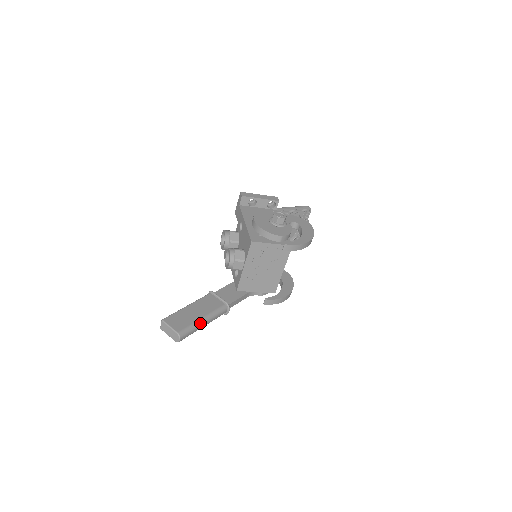
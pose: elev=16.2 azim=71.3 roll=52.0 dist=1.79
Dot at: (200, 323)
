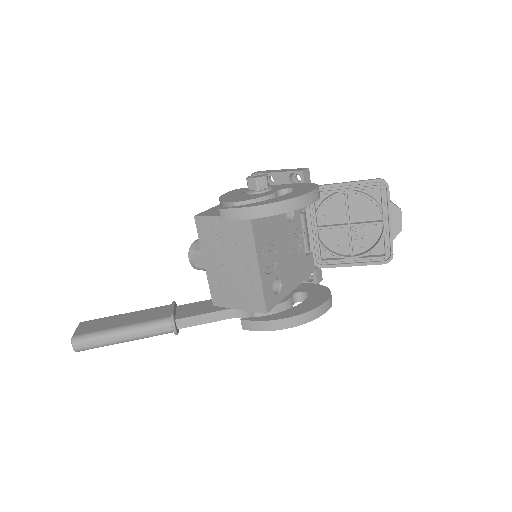
Dot at: (113, 332)
